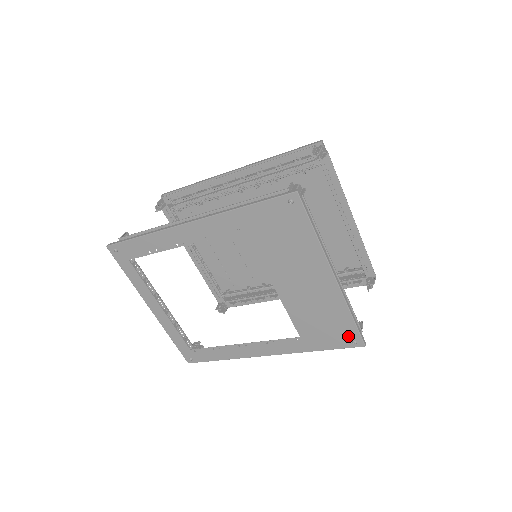
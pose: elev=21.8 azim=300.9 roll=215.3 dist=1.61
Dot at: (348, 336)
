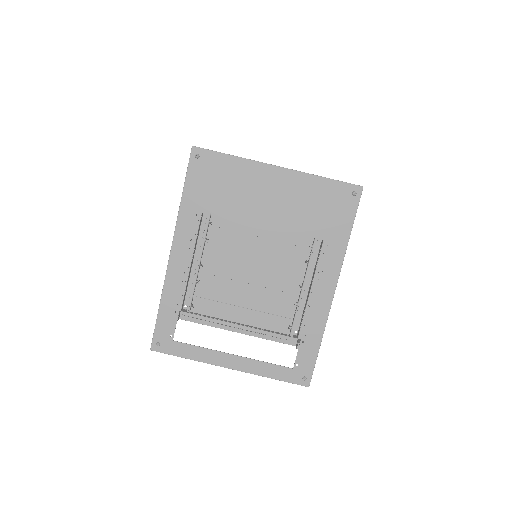
Dot at: (345, 195)
